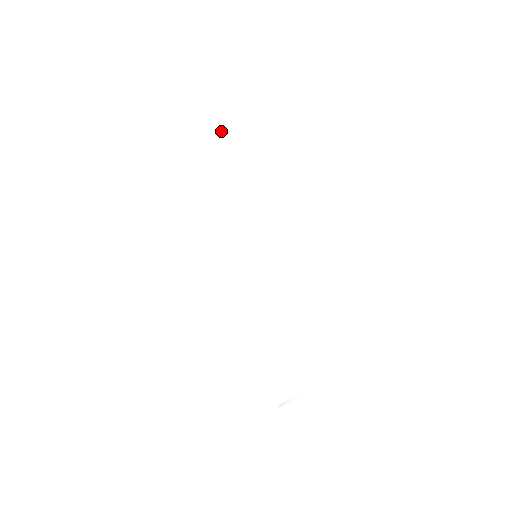
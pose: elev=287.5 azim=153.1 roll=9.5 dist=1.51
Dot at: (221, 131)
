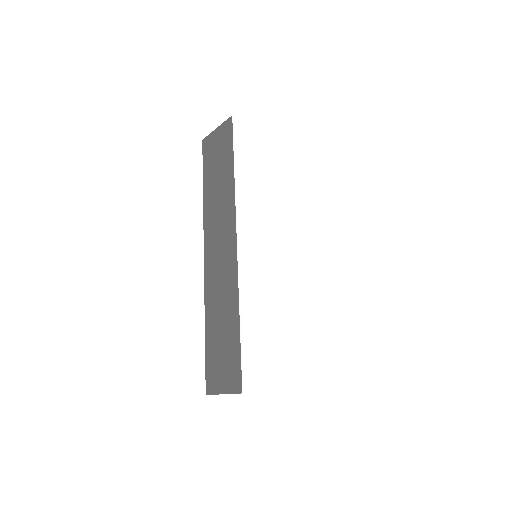
Dot at: (287, 147)
